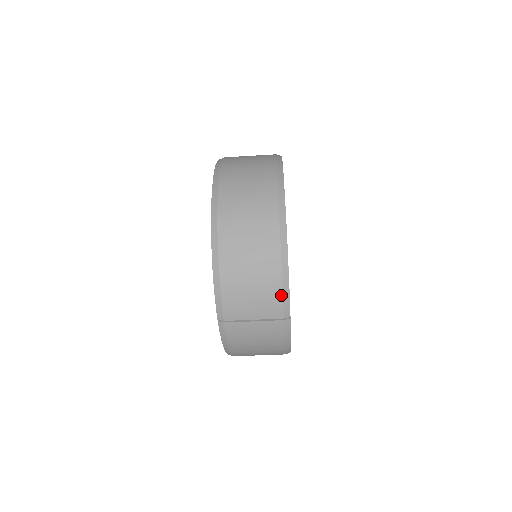
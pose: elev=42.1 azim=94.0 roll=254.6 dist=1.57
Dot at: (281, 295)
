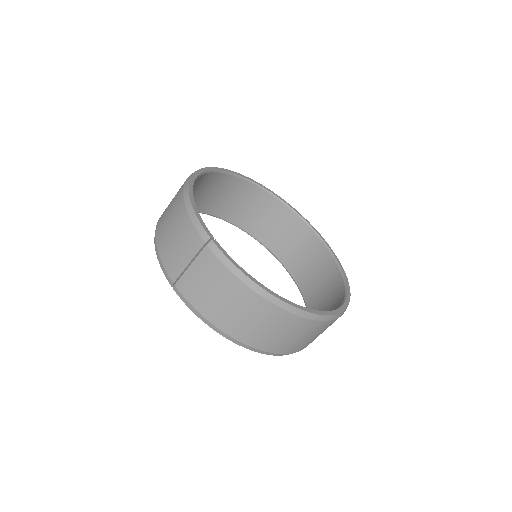
Dot at: (192, 224)
